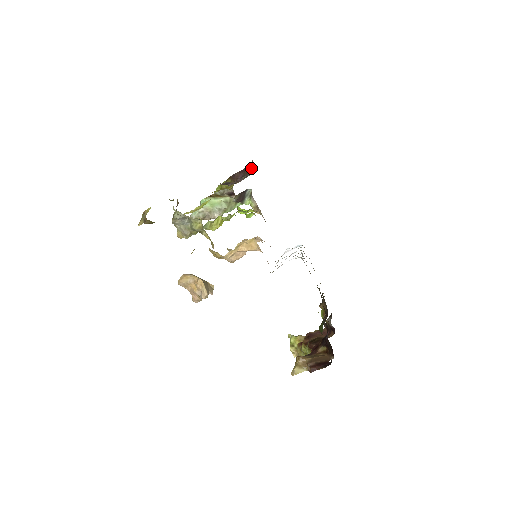
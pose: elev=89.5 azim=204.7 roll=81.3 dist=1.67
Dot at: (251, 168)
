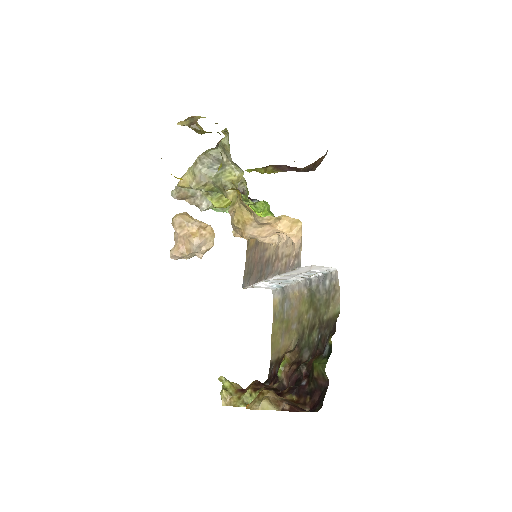
Dot at: (304, 169)
